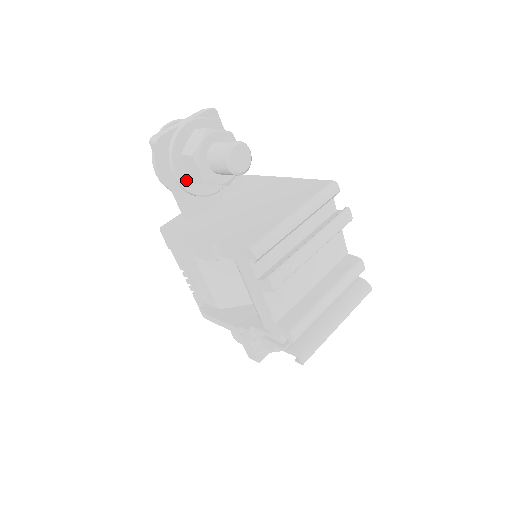
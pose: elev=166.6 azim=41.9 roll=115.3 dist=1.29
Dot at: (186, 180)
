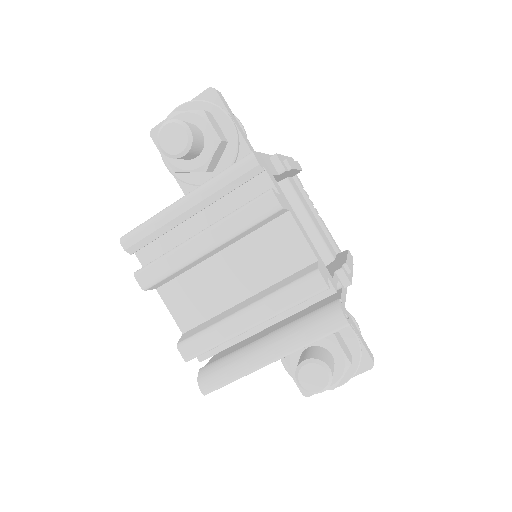
Dot at: occluded
